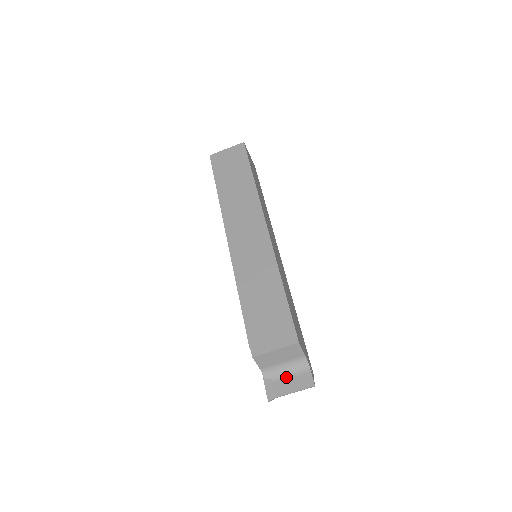
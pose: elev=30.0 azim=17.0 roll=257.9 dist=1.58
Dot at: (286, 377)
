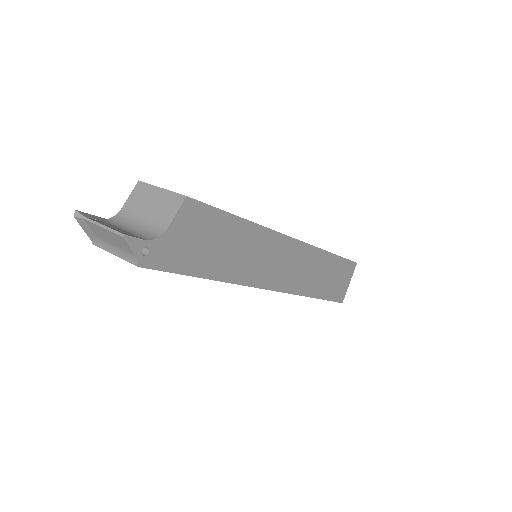
Dot at: (121, 228)
